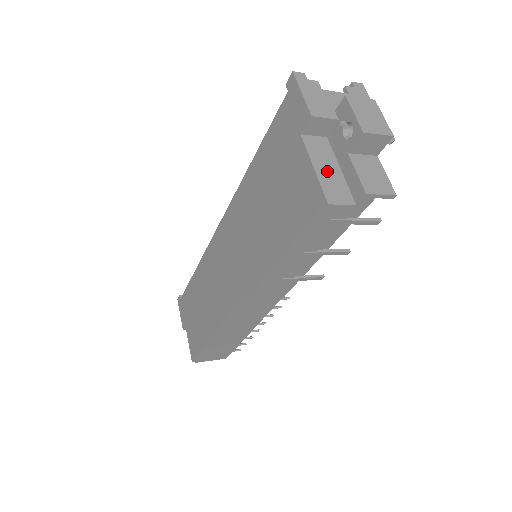
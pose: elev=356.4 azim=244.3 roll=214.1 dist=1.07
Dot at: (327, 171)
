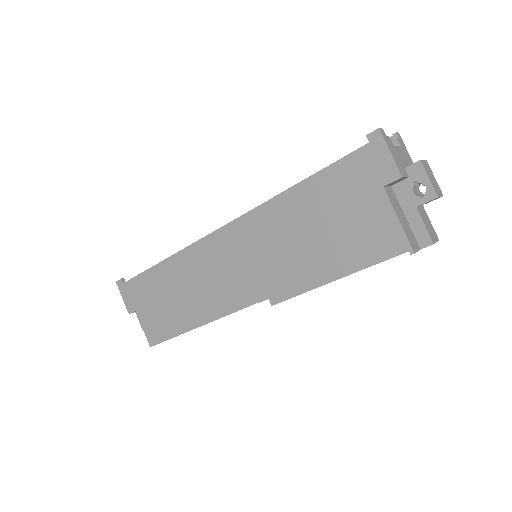
Dot at: (403, 221)
